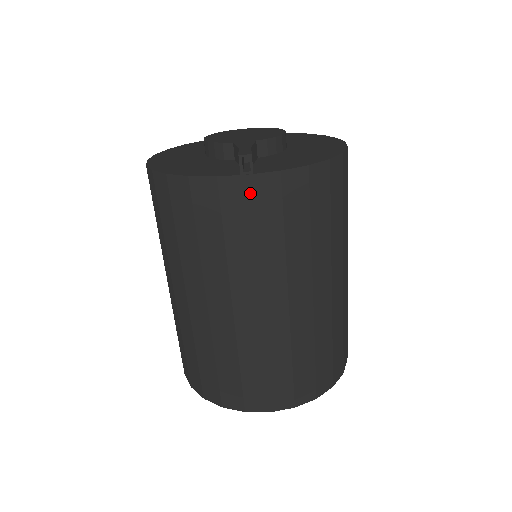
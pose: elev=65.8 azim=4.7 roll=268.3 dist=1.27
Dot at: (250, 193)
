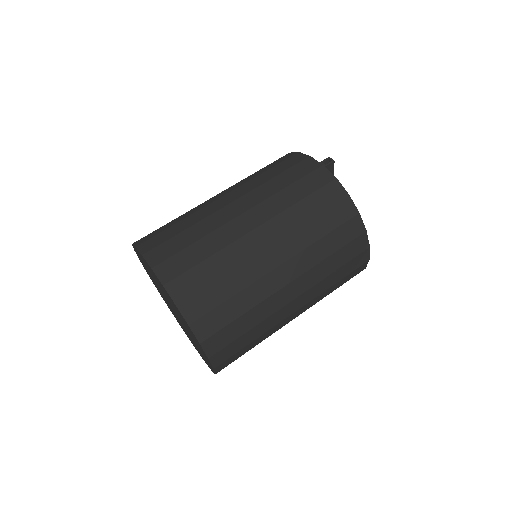
Dot at: (313, 170)
